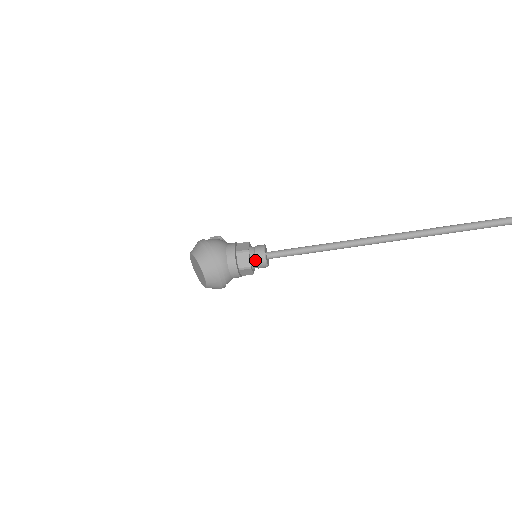
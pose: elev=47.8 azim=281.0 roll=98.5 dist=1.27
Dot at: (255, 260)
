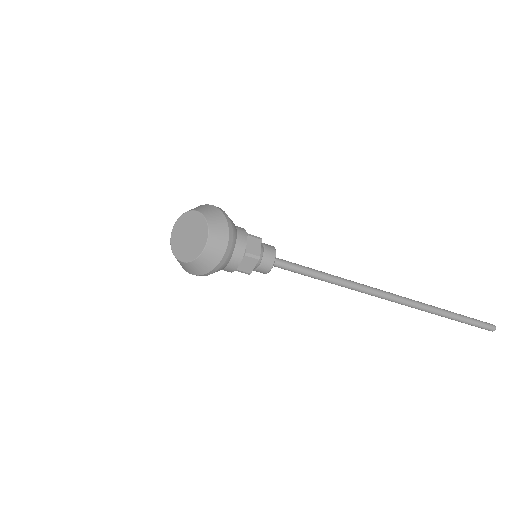
Dot at: (263, 254)
